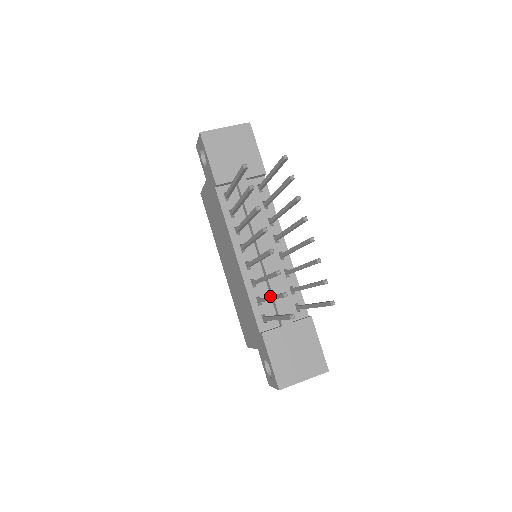
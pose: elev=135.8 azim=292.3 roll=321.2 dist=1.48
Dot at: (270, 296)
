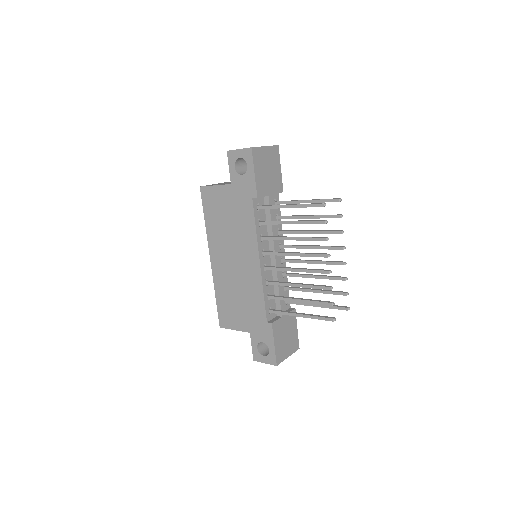
Dot at: (303, 300)
